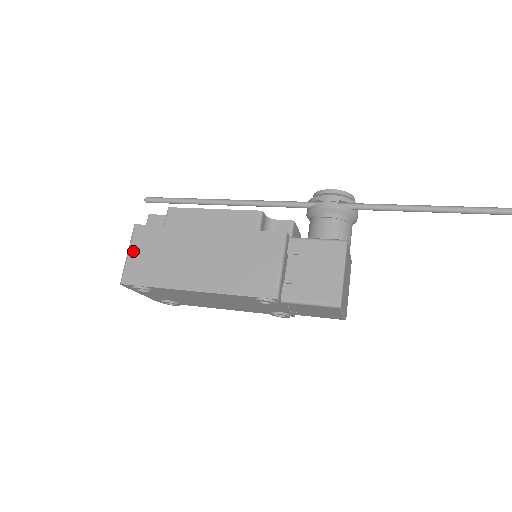
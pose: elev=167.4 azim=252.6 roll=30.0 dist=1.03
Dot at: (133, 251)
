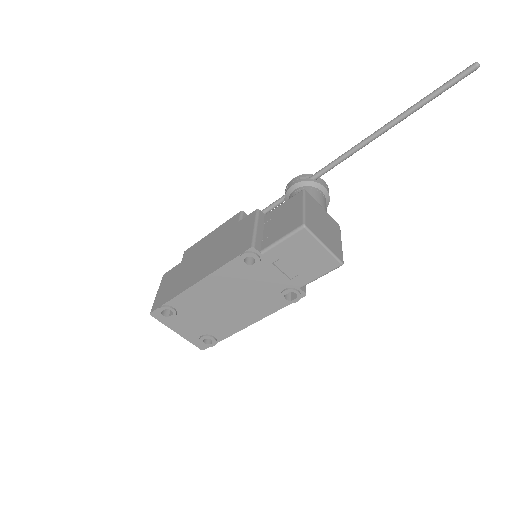
Dot at: (160, 289)
